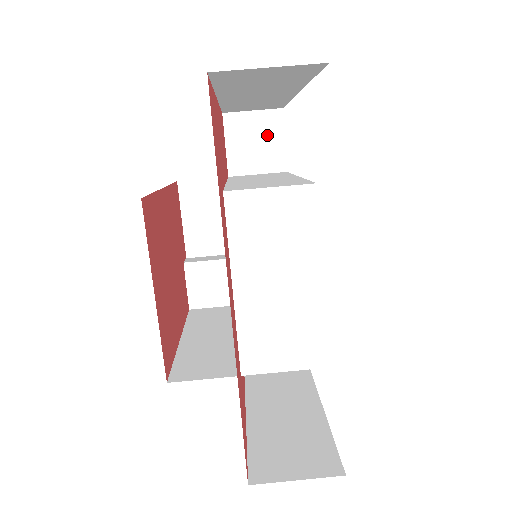
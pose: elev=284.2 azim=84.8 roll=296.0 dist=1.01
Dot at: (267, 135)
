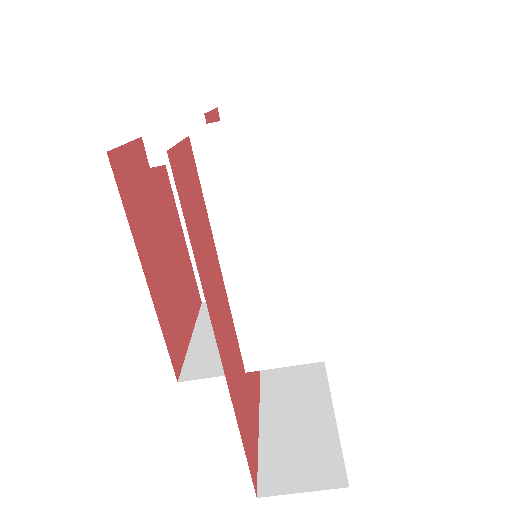
Dot at: occluded
